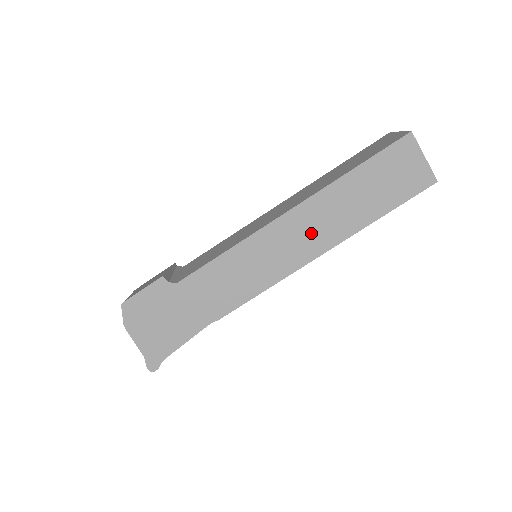
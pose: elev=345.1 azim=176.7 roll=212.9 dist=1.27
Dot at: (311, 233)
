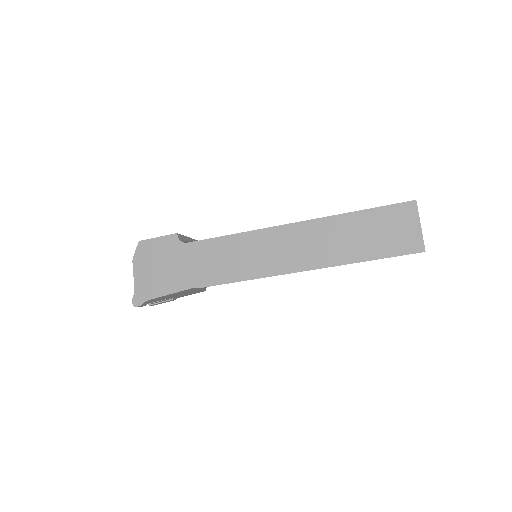
Dot at: (301, 249)
